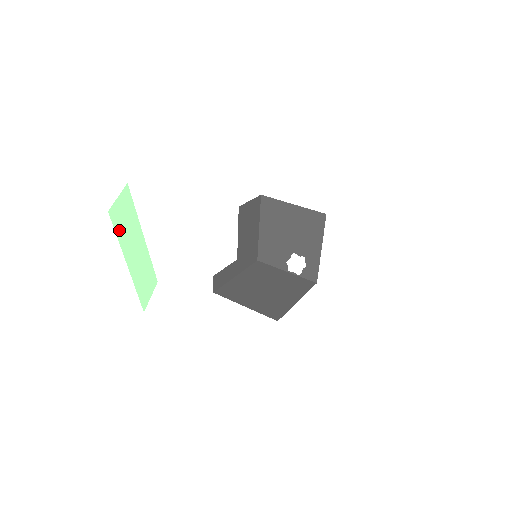
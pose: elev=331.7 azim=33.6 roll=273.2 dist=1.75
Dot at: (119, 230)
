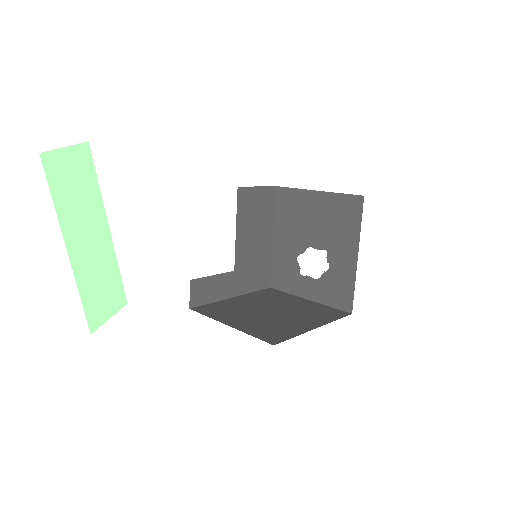
Dot at: (59, 191)
